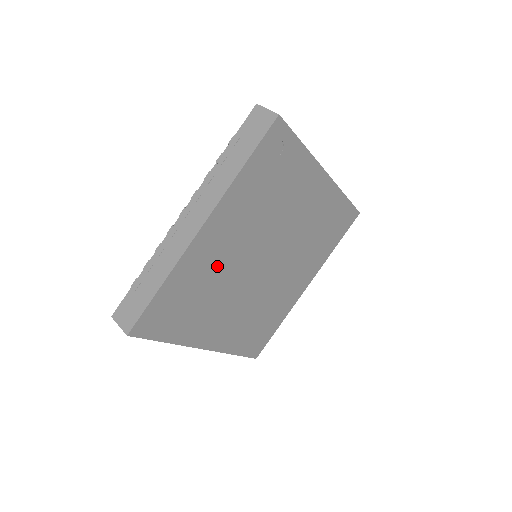
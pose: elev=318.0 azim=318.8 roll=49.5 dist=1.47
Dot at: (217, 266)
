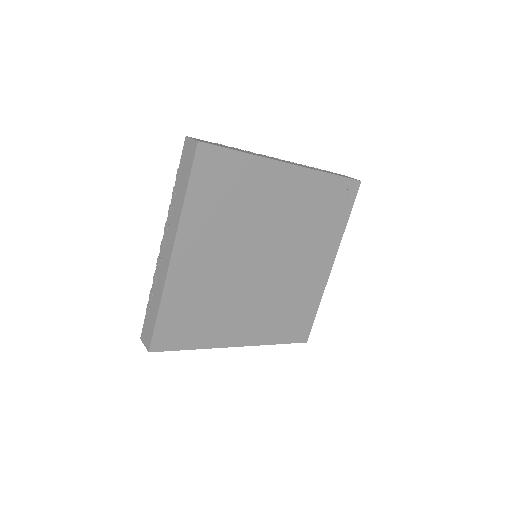
Dot at: (260, 204)
